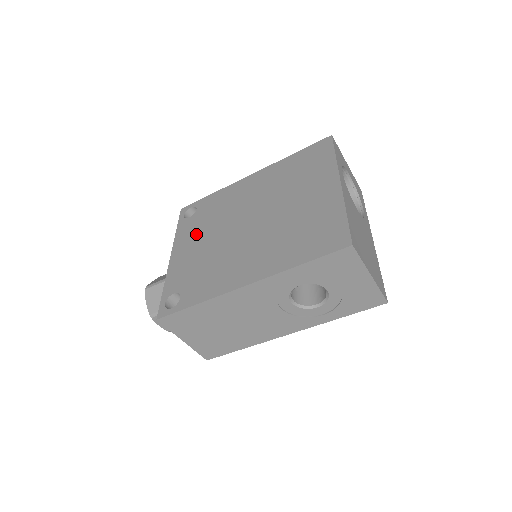
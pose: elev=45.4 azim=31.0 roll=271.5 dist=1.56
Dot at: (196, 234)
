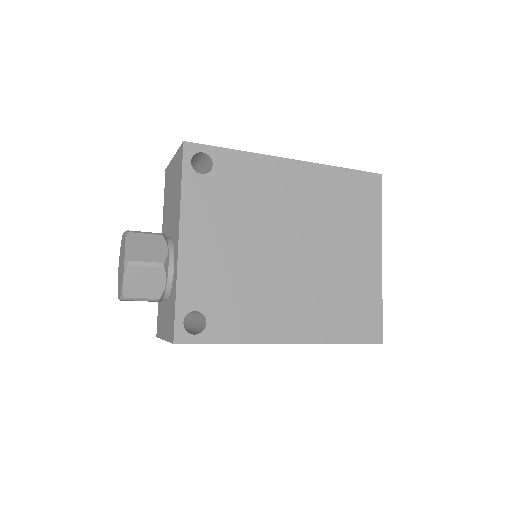
Dot at: (218, 220)
